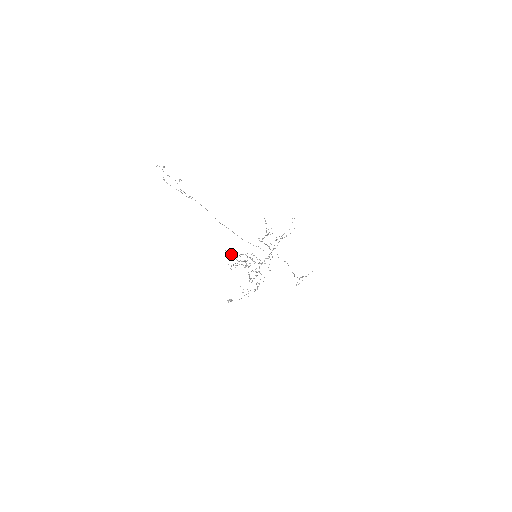
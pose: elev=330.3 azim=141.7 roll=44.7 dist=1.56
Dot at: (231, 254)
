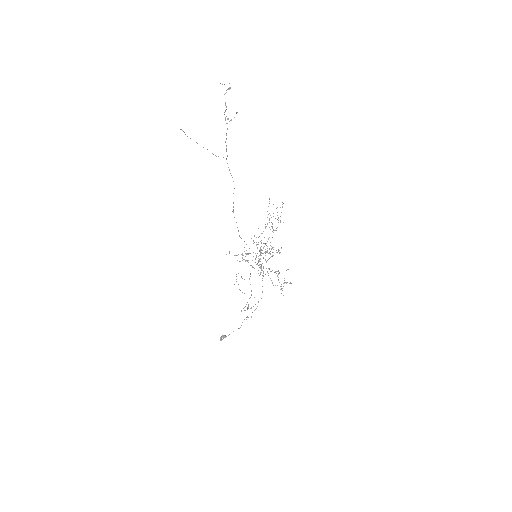
Dot at: (236, 255)
